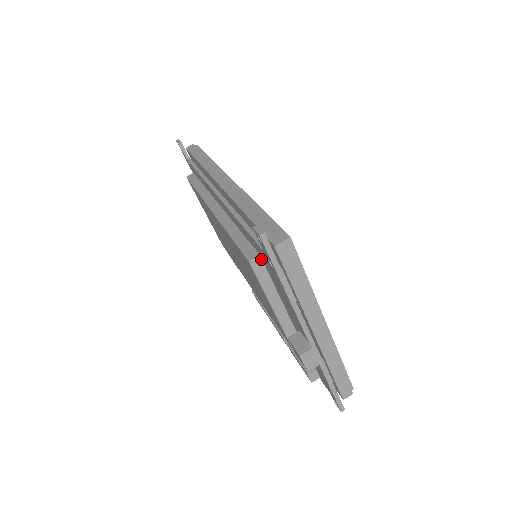
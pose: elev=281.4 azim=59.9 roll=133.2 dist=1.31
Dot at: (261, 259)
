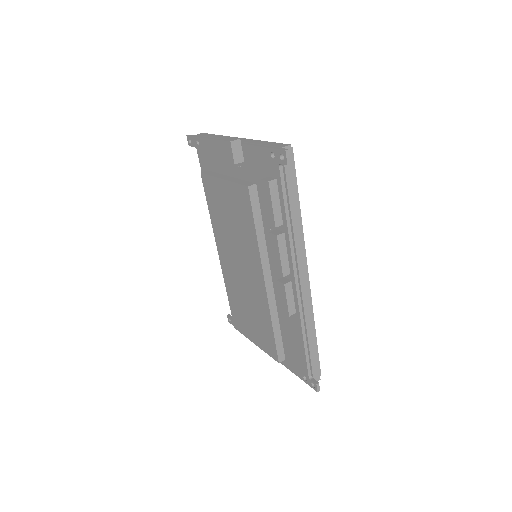
Dot at: (209, 171)
